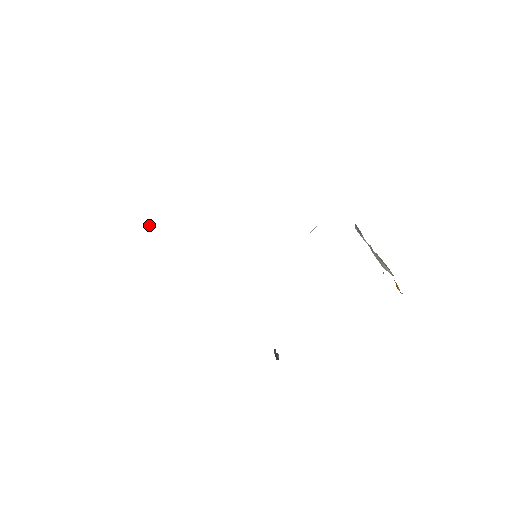
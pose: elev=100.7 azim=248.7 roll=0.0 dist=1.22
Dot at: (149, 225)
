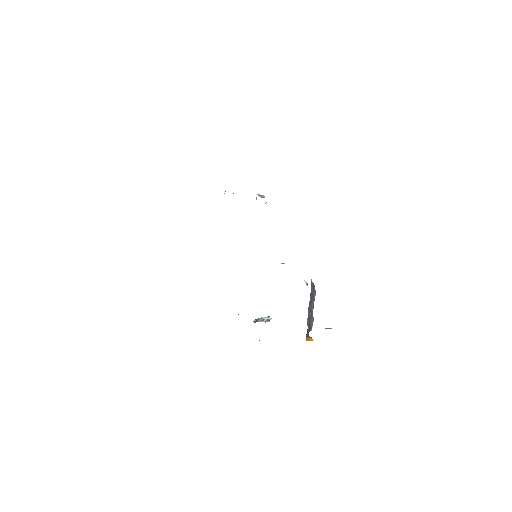
Dot at: (260, 196)
